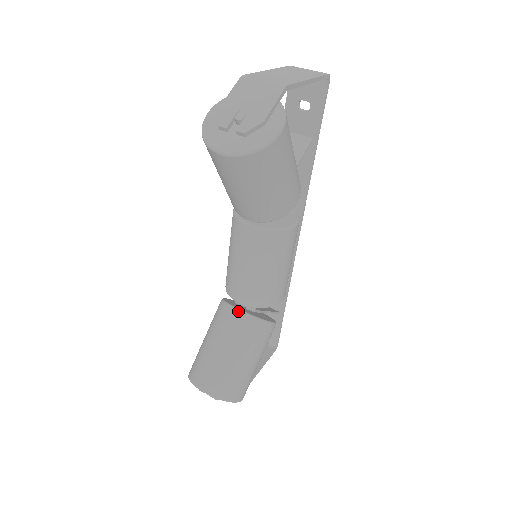
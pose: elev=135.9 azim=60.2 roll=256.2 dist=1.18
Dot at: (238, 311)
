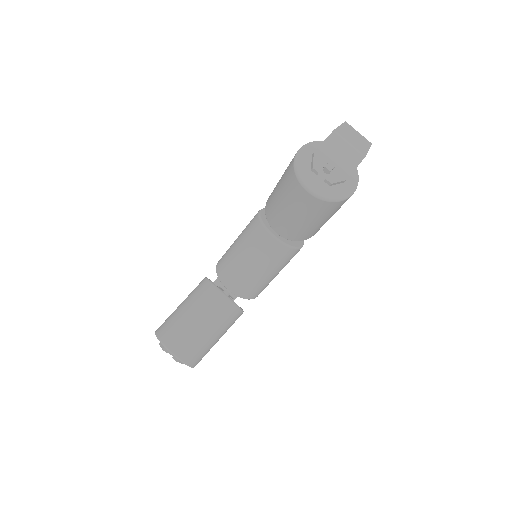
Dot at: (225, 295)
